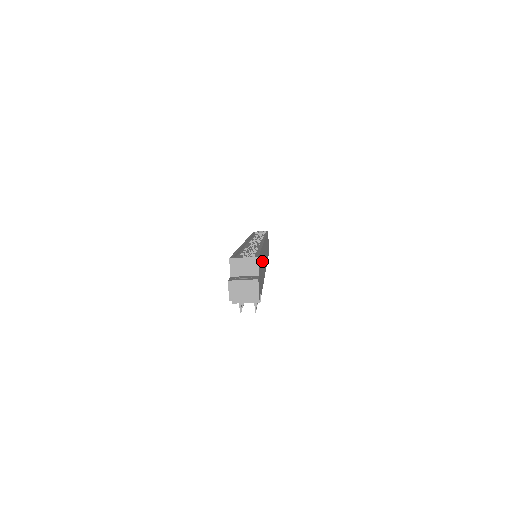
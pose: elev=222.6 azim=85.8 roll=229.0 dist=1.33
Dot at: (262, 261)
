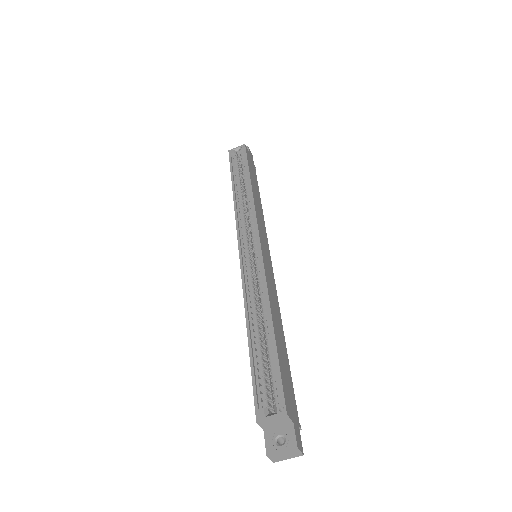
Dot at: (278, 333)
